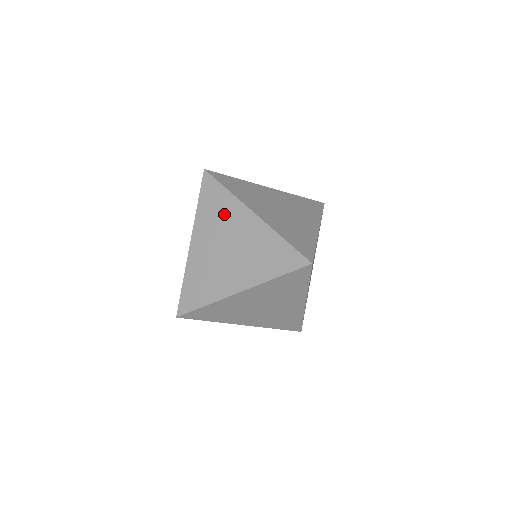
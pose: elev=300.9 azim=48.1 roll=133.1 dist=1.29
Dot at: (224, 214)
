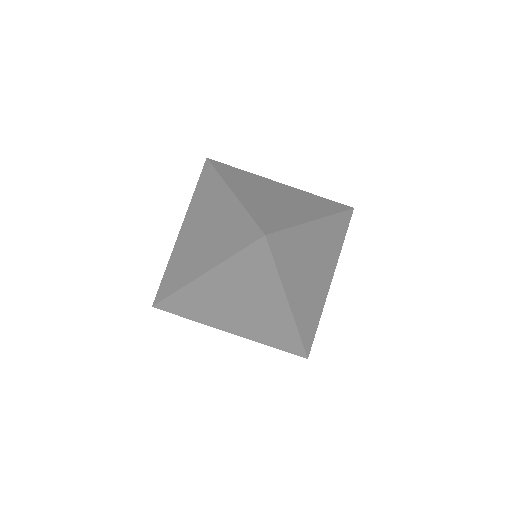
Dot at: (209, 197)
